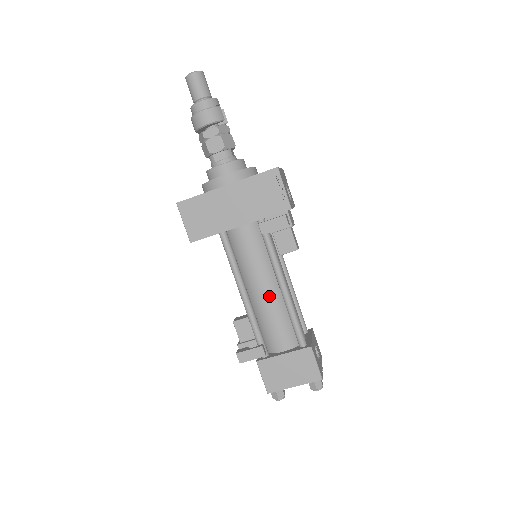
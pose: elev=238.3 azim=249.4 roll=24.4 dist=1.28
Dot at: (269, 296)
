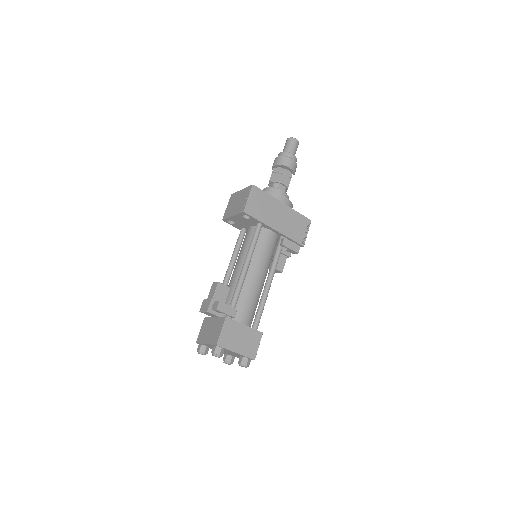
Dot at: (258, 283)
